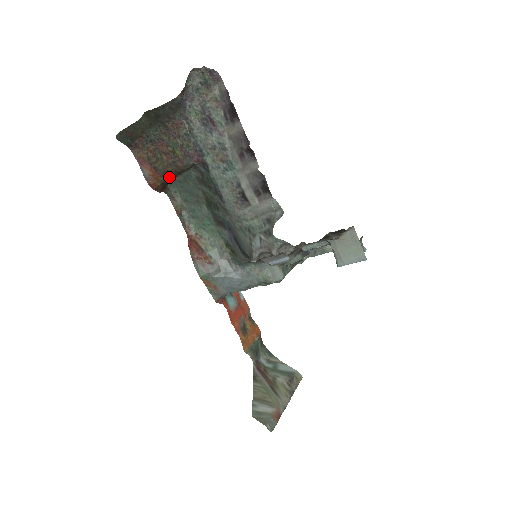
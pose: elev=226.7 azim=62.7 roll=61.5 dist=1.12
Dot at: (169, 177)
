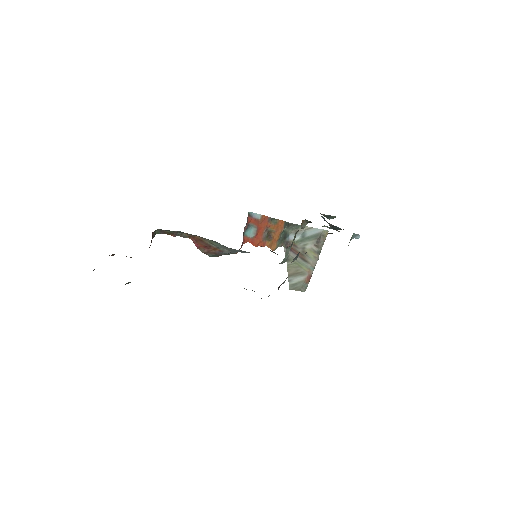
Dot at: occluded
